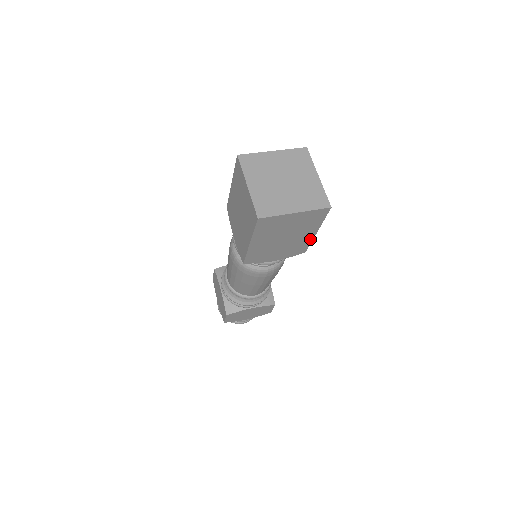
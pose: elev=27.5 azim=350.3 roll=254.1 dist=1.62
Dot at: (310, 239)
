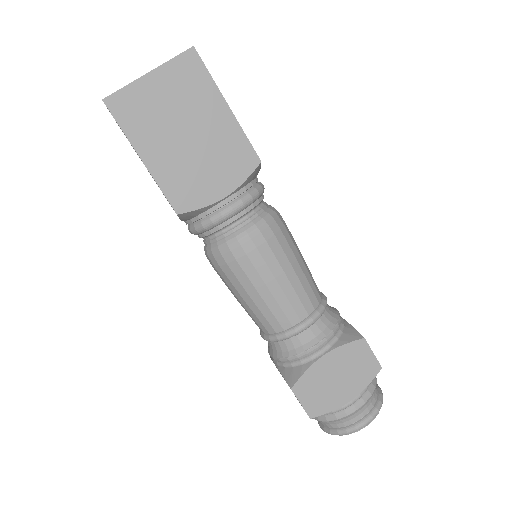
Dot at: (235, 127)
